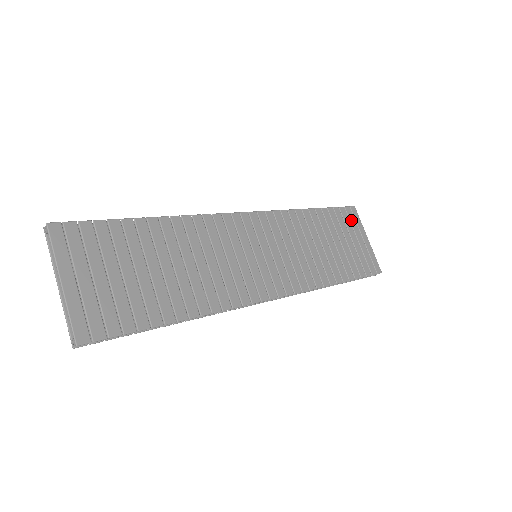
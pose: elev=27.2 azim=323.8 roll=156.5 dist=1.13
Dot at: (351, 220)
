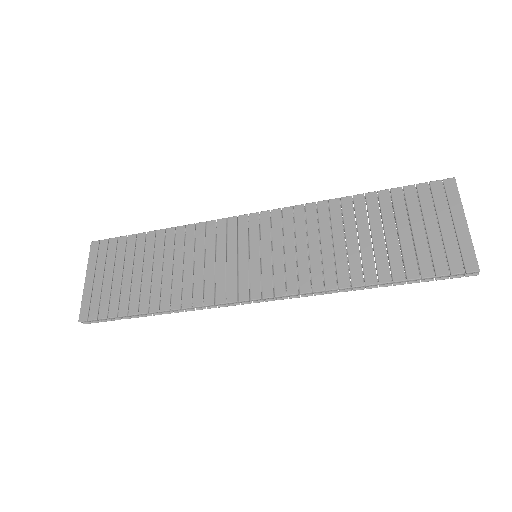
Dot at: (436, 199)
